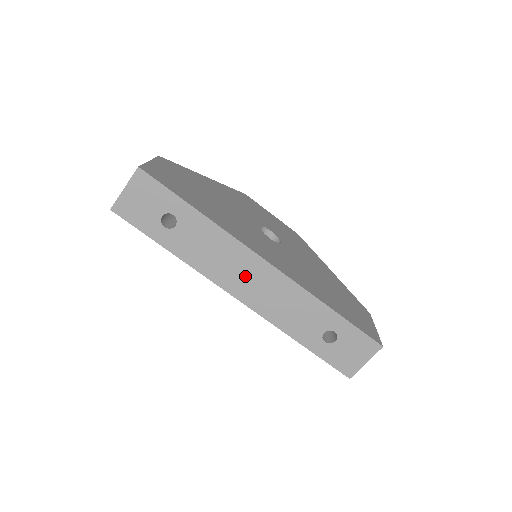
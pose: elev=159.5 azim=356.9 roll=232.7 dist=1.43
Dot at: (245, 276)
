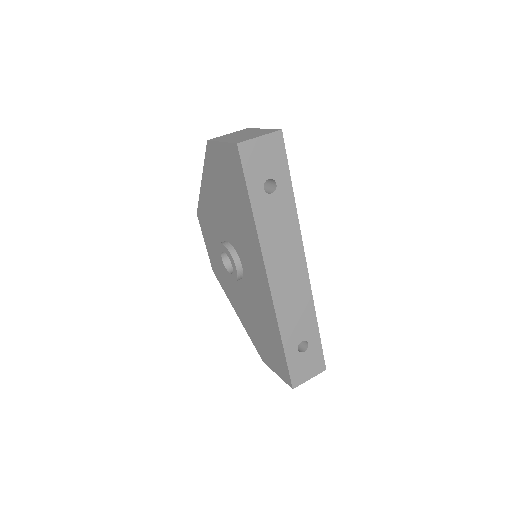
Dot at: (286, 266)
